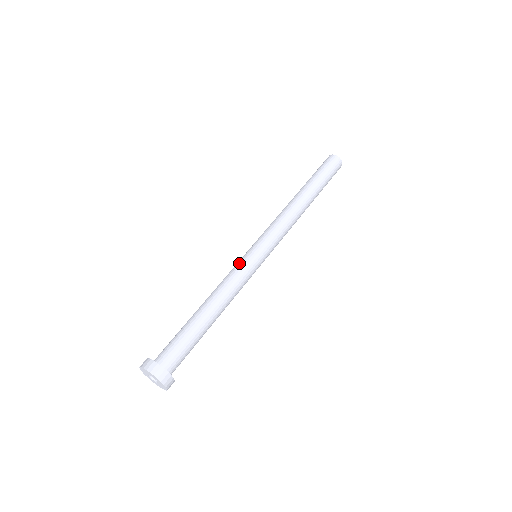
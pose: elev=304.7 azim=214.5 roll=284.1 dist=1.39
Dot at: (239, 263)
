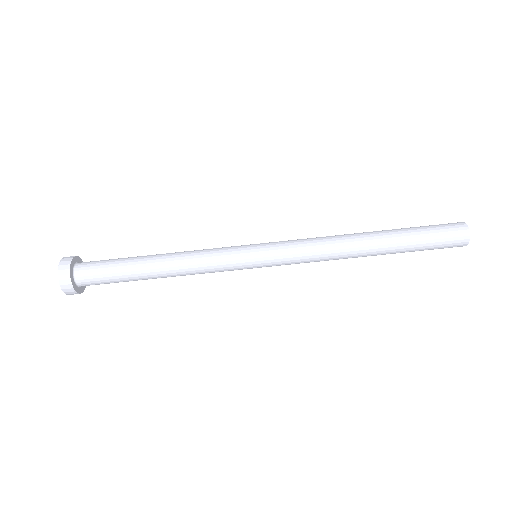
Dot at: (228, 254)
